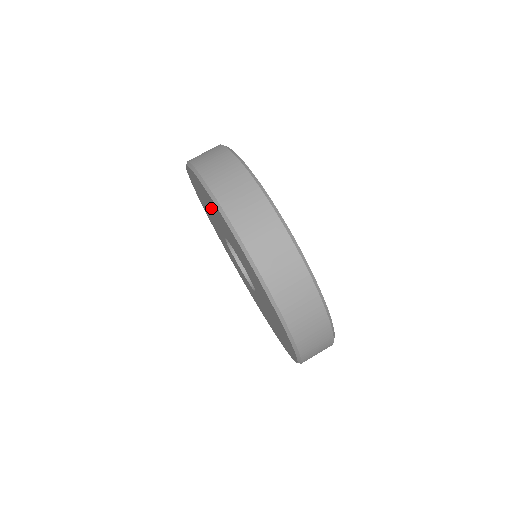
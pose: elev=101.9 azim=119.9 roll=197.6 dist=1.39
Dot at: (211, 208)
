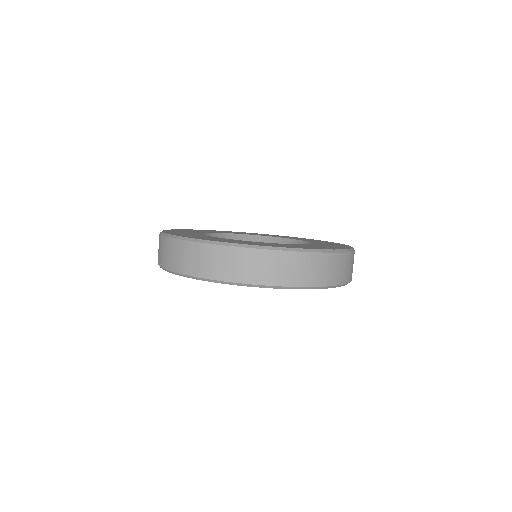
Dot at: occluded
